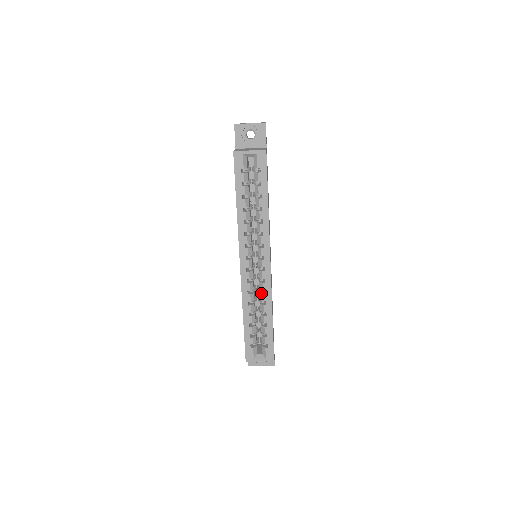
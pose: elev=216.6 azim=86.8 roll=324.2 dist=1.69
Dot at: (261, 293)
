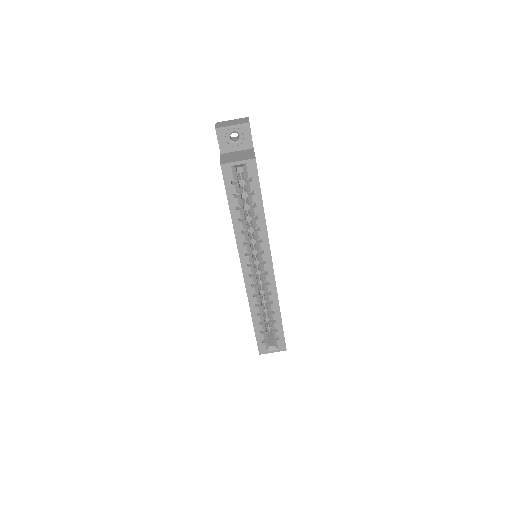
Dot at: (267, 294)
